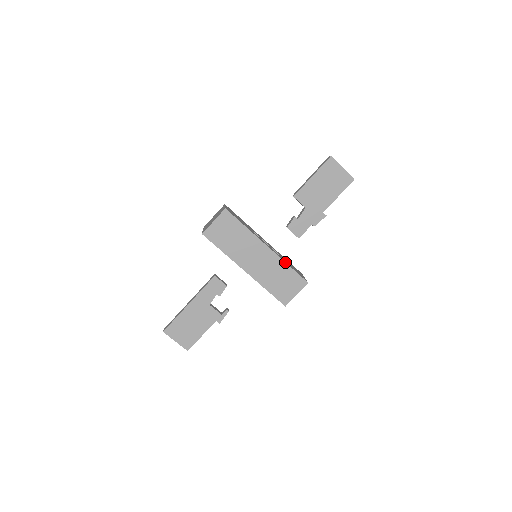
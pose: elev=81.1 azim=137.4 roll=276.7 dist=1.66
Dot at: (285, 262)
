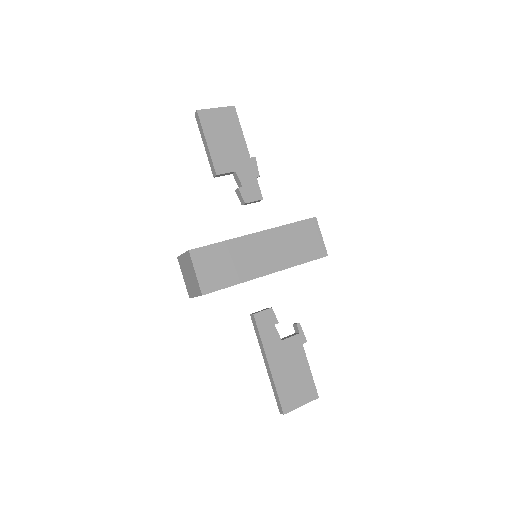
Dot at: (283, 226)
